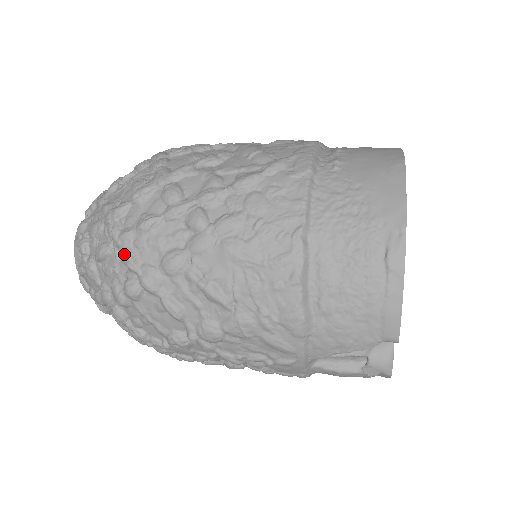
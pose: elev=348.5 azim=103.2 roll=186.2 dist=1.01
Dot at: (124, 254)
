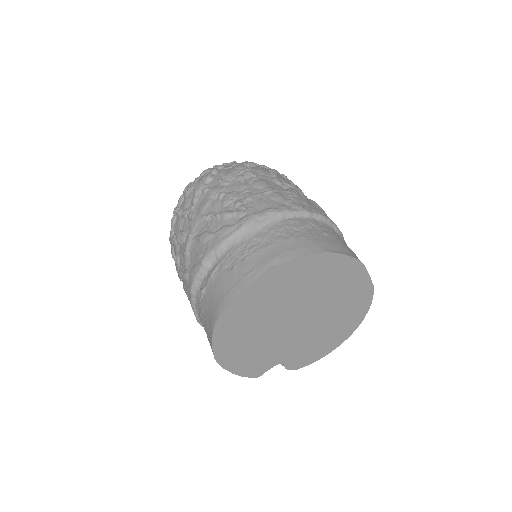
Dot at: occluded
